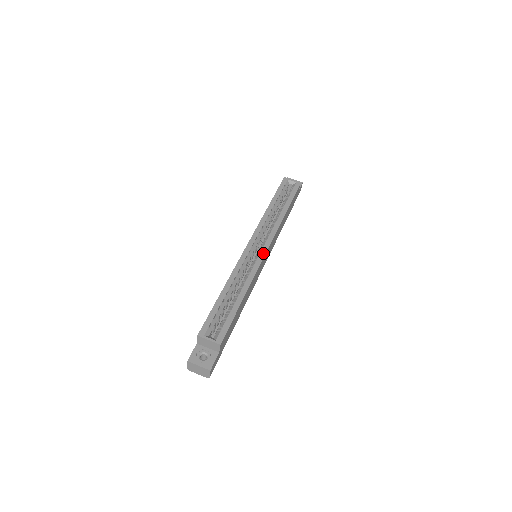
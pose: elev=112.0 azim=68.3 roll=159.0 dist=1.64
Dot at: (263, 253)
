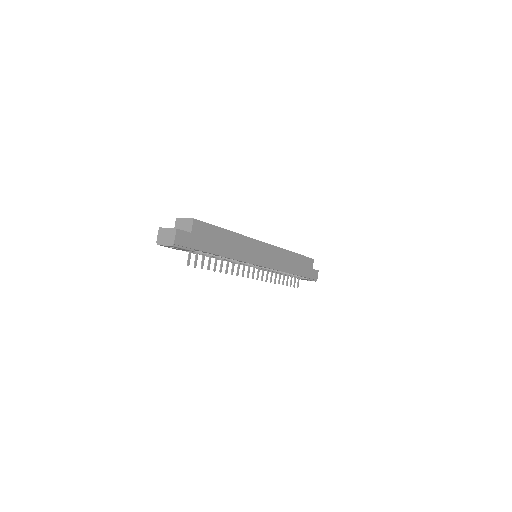
Dot at: (261, 241)
